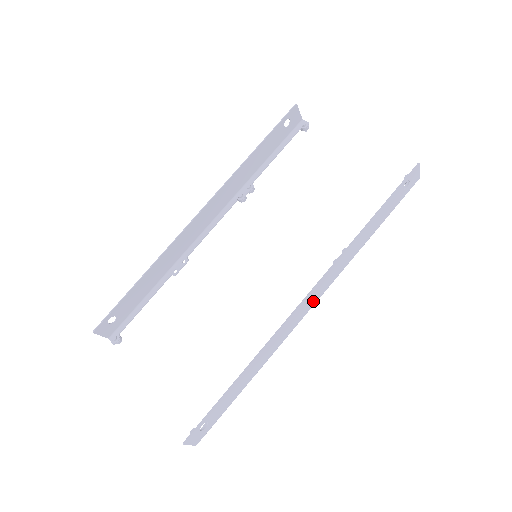
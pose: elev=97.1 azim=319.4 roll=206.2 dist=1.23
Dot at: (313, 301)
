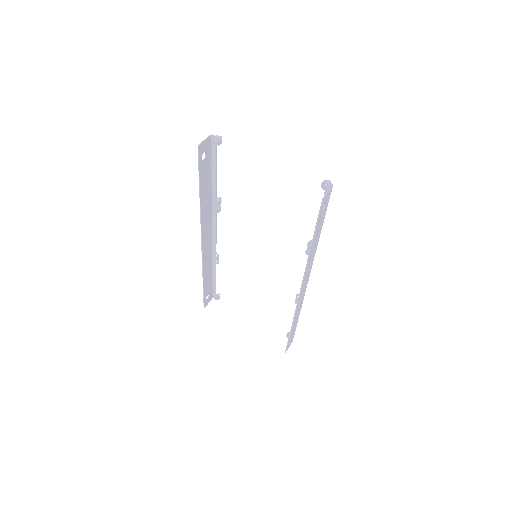
Dot at: (307, 281)
